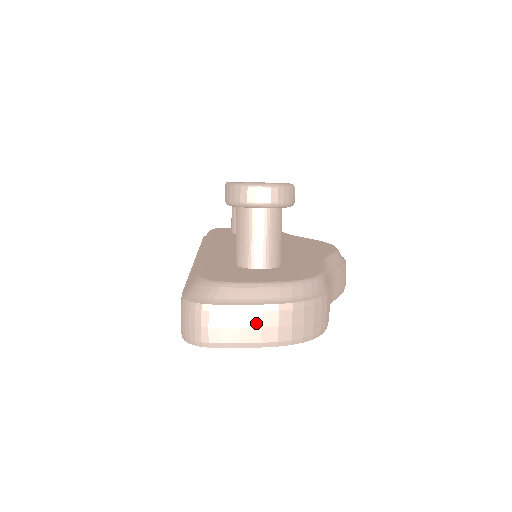
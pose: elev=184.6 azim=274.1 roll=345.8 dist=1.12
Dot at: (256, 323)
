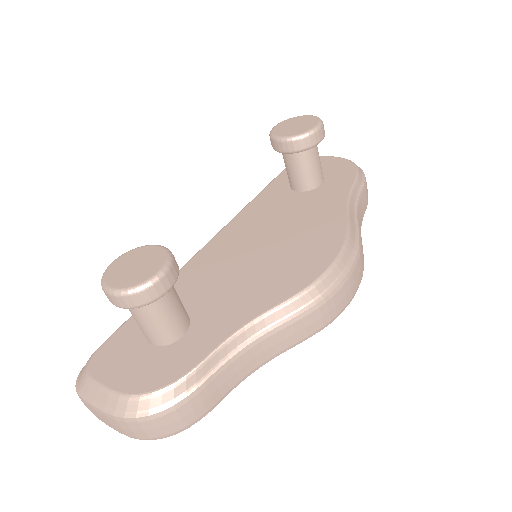
Dot at: (106, 420)
